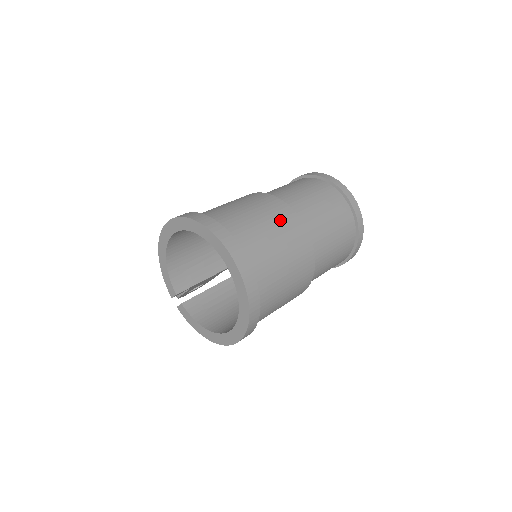
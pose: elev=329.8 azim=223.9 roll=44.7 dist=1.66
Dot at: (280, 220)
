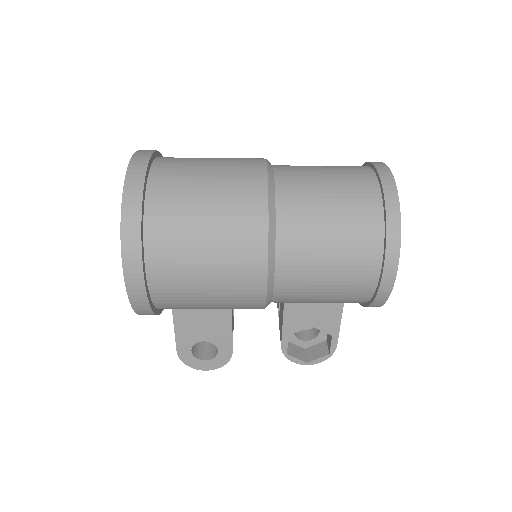
Dot at: (236, 159)
